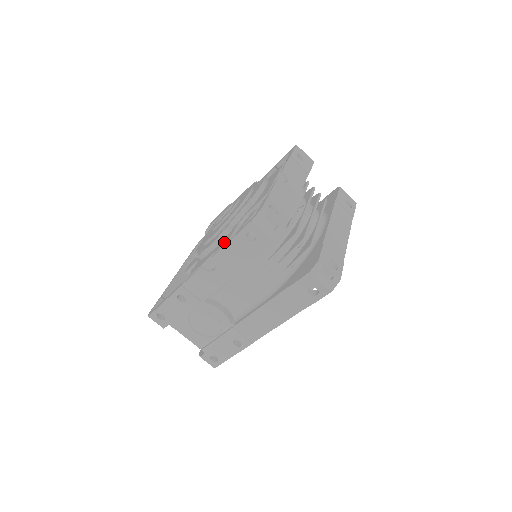
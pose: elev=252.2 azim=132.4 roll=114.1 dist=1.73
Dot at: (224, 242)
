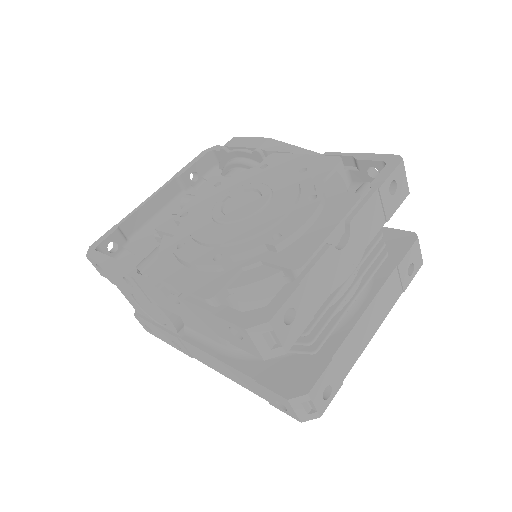
Dot at: (203, 293)
